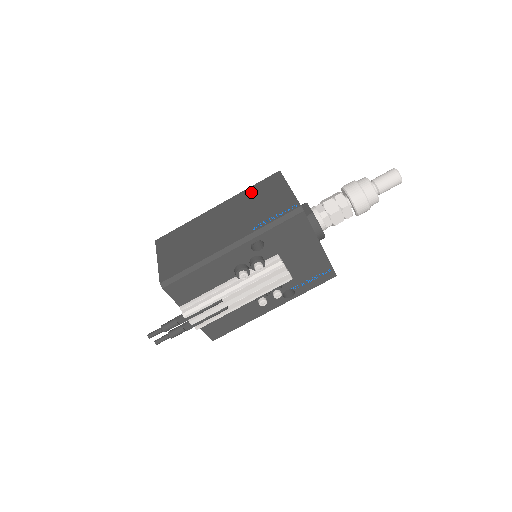
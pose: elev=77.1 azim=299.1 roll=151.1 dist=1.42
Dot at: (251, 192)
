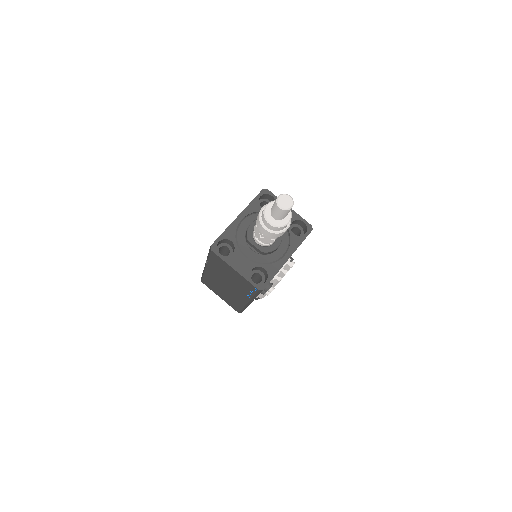
Dot at: (214, 265)
